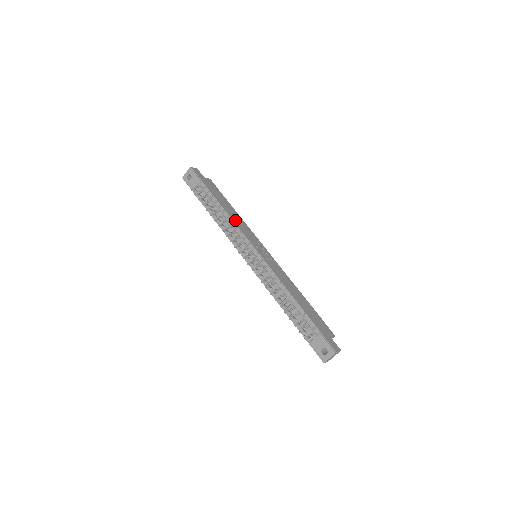
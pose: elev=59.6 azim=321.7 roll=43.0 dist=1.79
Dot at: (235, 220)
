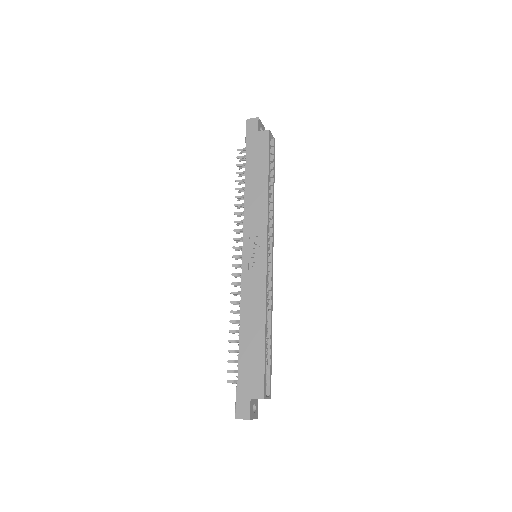
Dot at: (249, 204)
